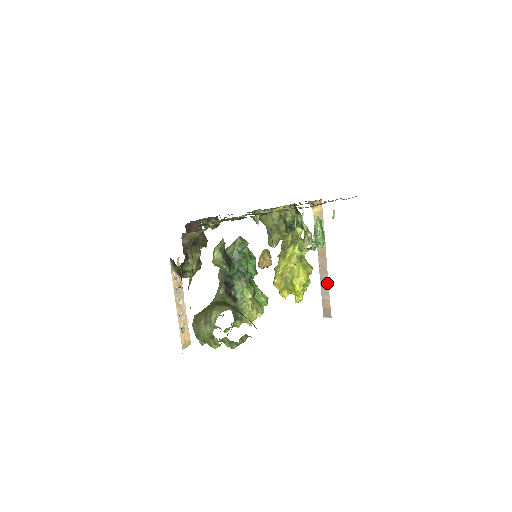
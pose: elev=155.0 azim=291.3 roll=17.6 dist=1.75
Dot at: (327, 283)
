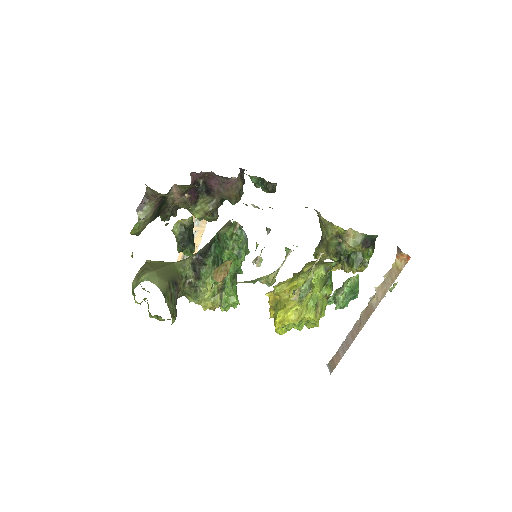
Dot at: (351, 342)
